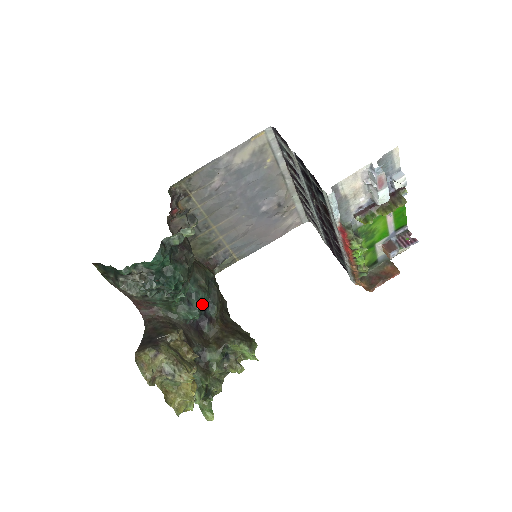
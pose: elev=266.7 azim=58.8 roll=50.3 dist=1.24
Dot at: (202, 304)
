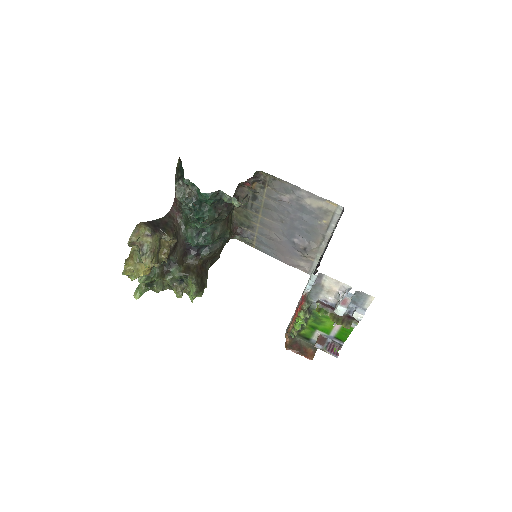
Dot at: (203, 242)
